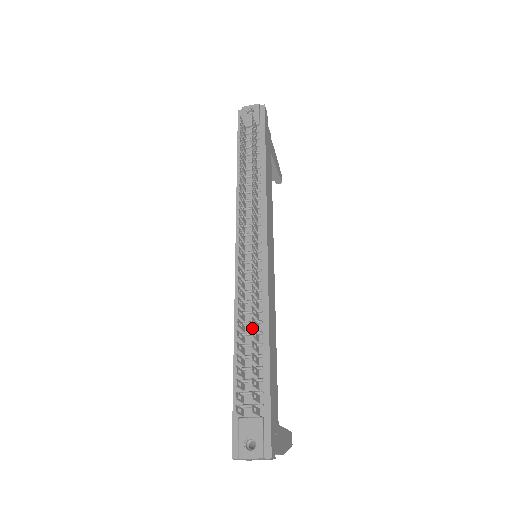
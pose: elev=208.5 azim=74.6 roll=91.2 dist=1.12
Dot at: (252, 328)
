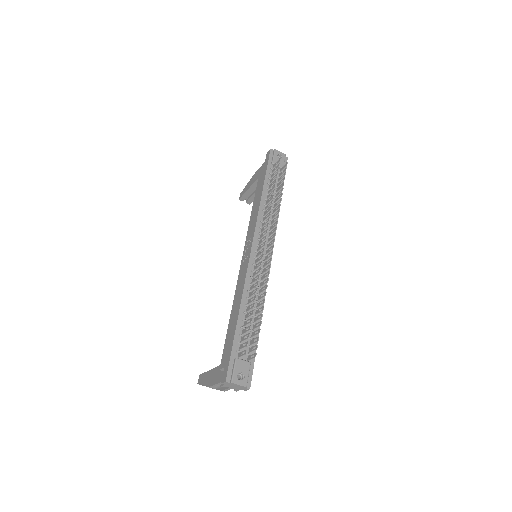
Dot at: occluded
